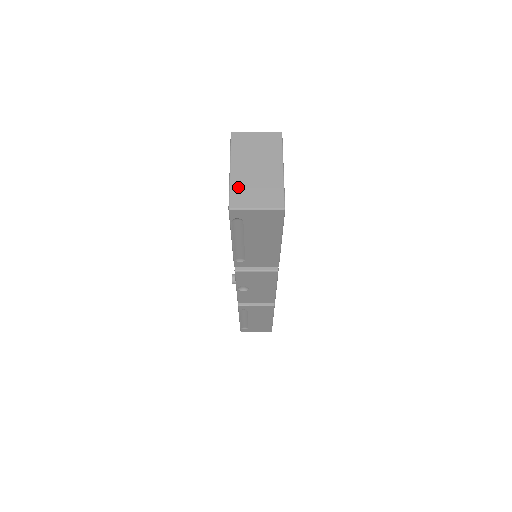
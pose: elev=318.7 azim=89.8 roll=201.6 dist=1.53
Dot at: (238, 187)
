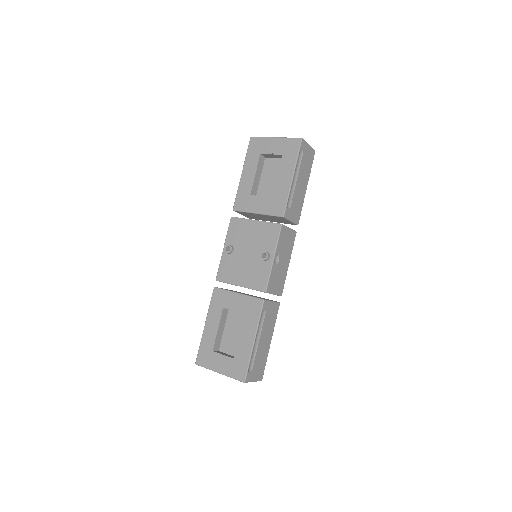
Dot at: occluded
